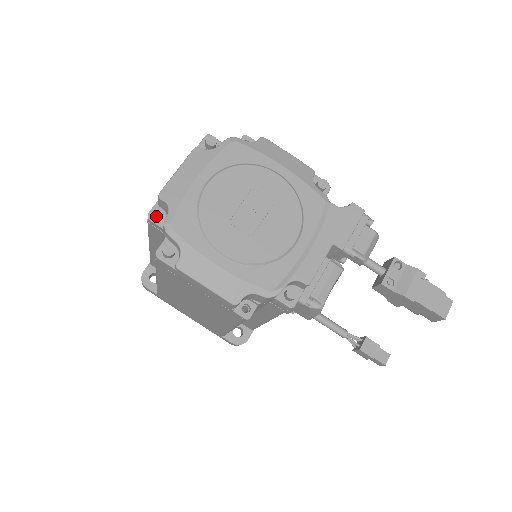
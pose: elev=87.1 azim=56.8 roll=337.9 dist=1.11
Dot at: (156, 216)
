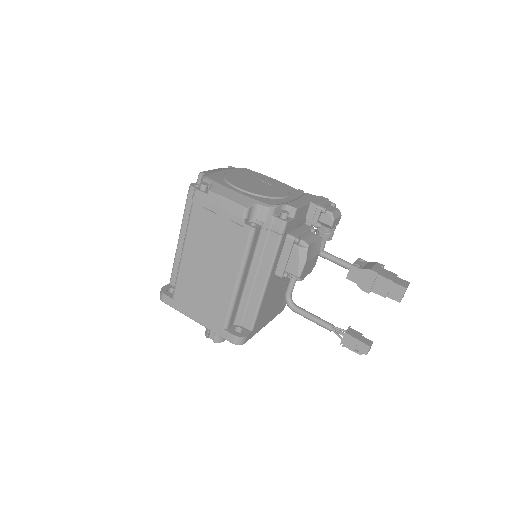
Dot at: occluded
